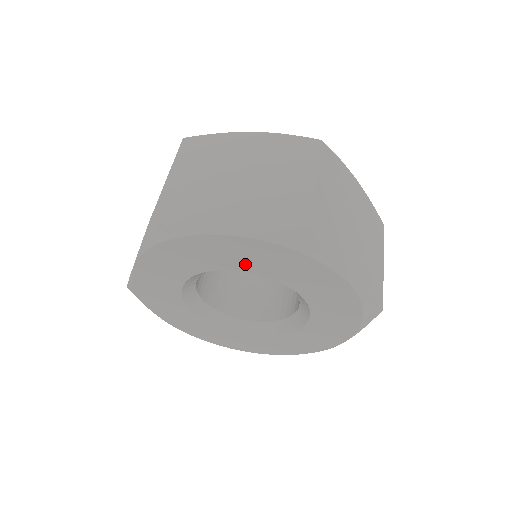
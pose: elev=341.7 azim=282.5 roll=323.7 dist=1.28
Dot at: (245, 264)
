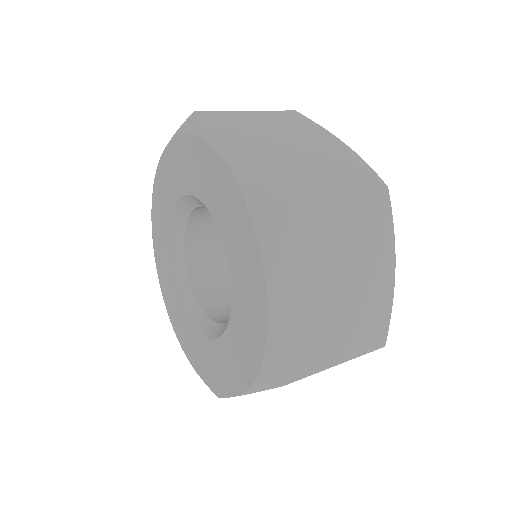
Dot at: (216, 205)
